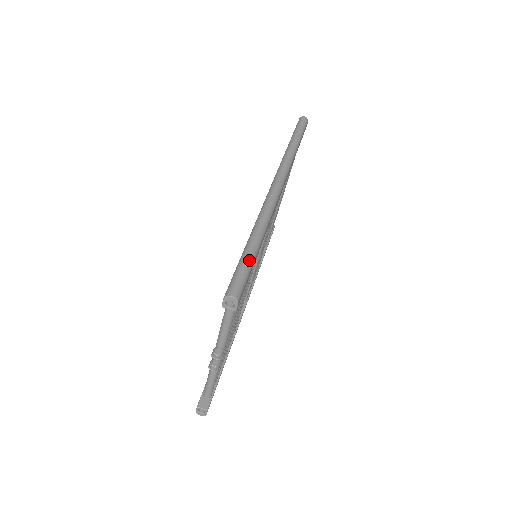
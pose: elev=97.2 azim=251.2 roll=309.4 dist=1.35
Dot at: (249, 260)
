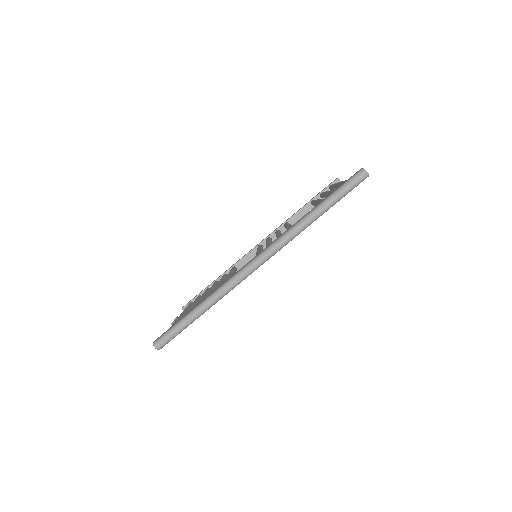
Dot at: (183, 327)
